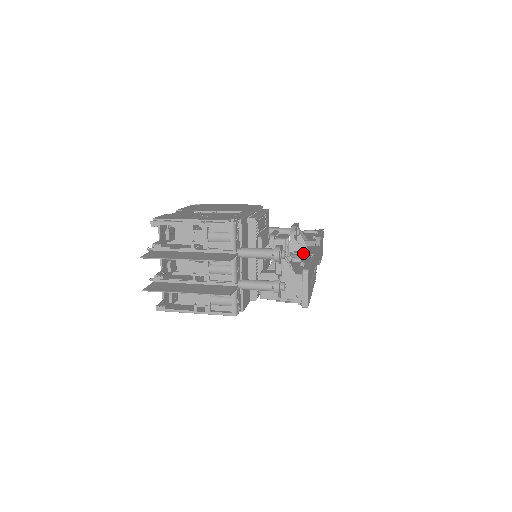
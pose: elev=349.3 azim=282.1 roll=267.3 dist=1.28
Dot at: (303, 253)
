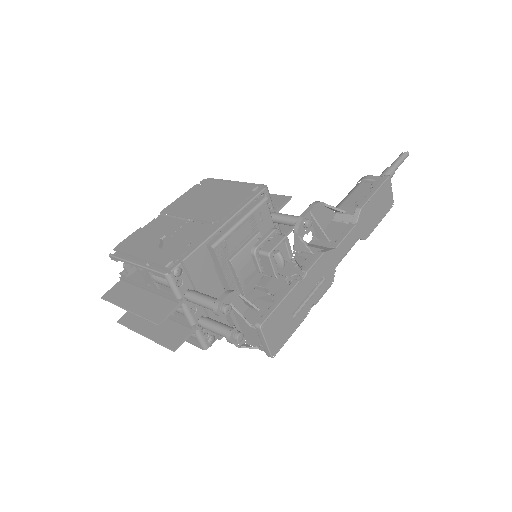
Dot at: (307, 257)
